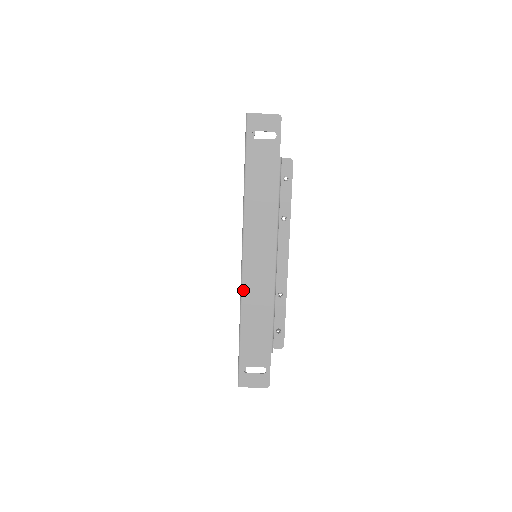
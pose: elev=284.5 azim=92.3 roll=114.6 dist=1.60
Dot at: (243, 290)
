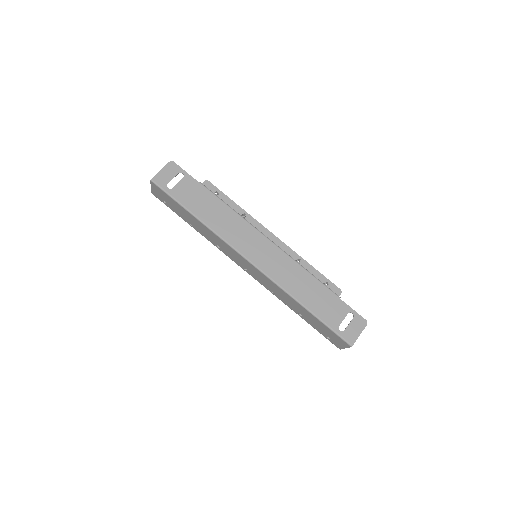
Dot at: (276, 281)
